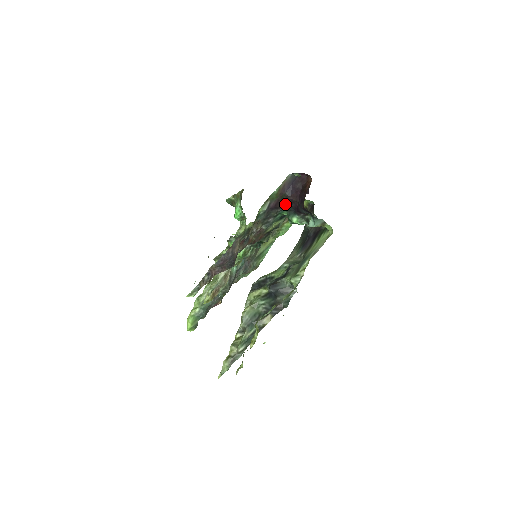
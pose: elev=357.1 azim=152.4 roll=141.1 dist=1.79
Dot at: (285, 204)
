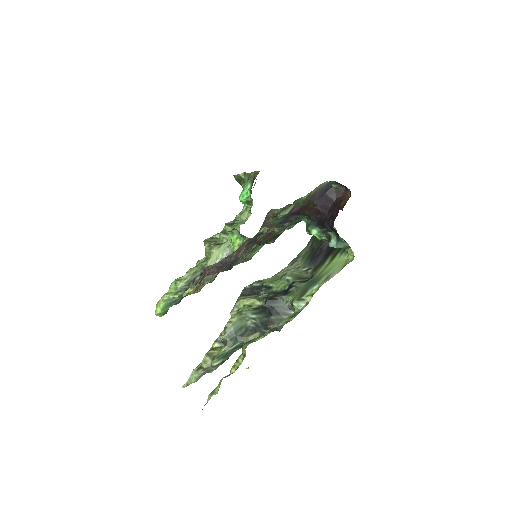
Dot at: (309, 212)
